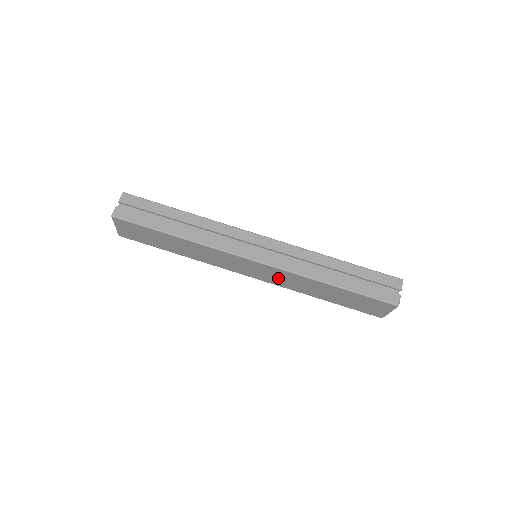
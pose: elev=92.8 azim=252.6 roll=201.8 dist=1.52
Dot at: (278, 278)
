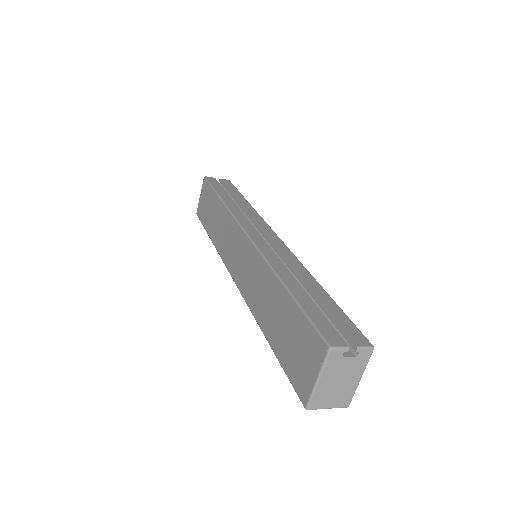
Dot at: (249, 275)
